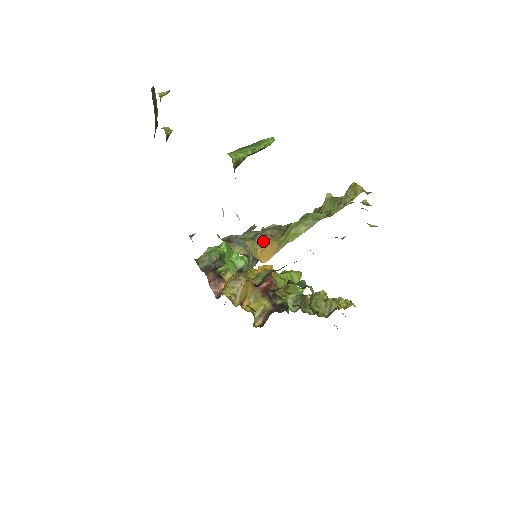
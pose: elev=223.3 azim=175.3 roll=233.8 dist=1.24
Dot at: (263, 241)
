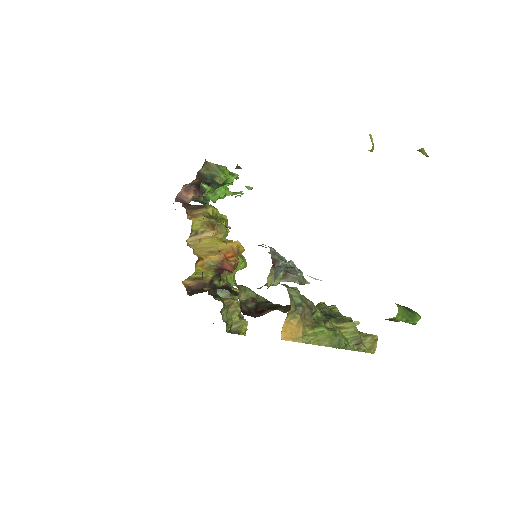
Dot at: (298, 316)
